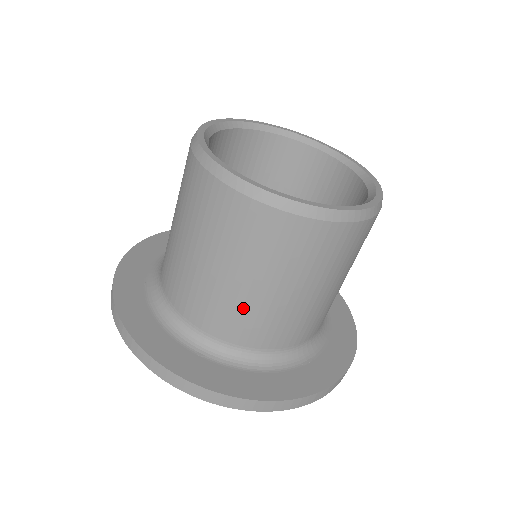
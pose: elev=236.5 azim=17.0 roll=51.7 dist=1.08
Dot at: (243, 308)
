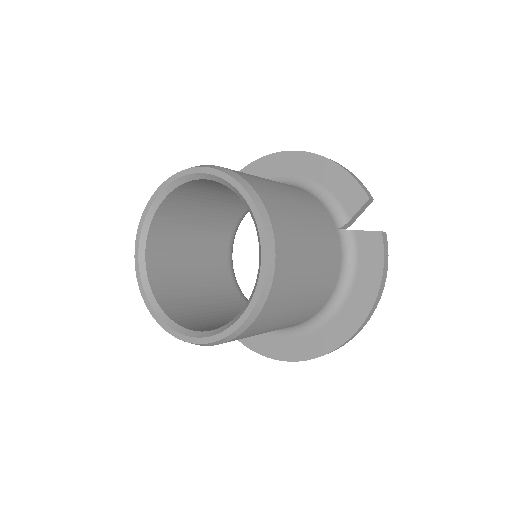
Dot at: occluded
